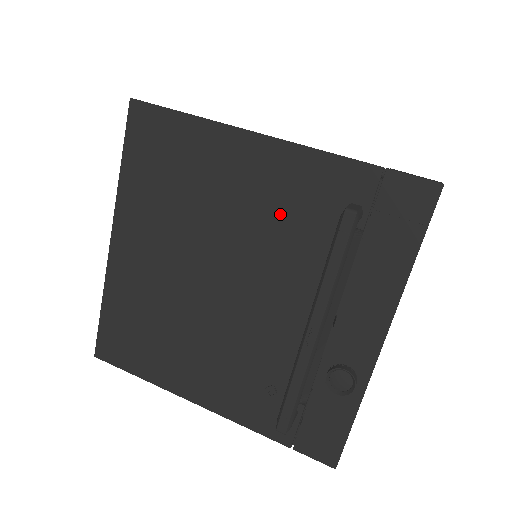
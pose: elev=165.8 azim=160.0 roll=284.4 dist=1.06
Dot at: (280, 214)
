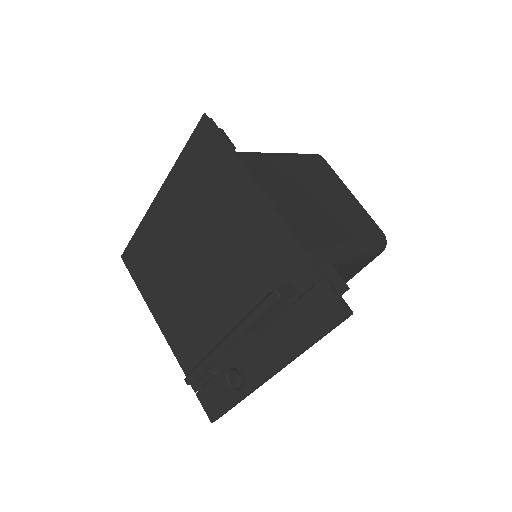
Dot at: (252, 257)
